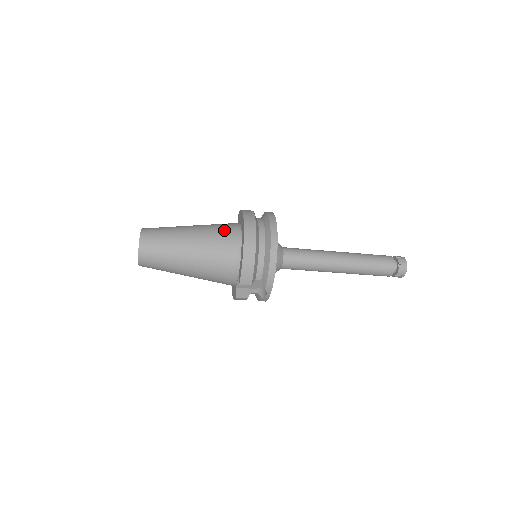
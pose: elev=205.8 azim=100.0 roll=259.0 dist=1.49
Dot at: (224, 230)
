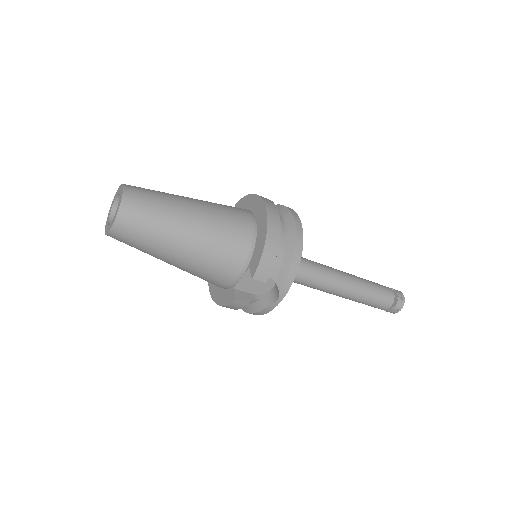
Dot at: (233, 209)
